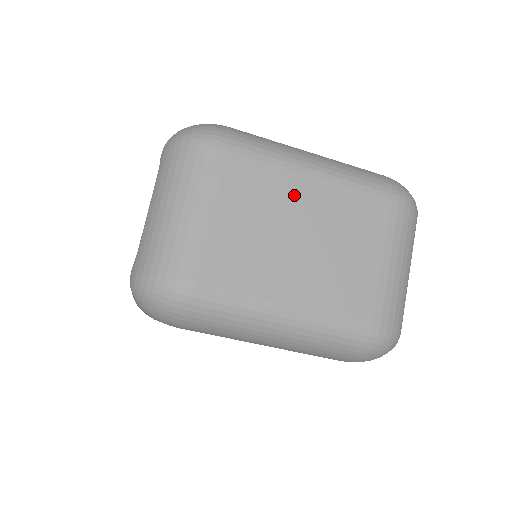
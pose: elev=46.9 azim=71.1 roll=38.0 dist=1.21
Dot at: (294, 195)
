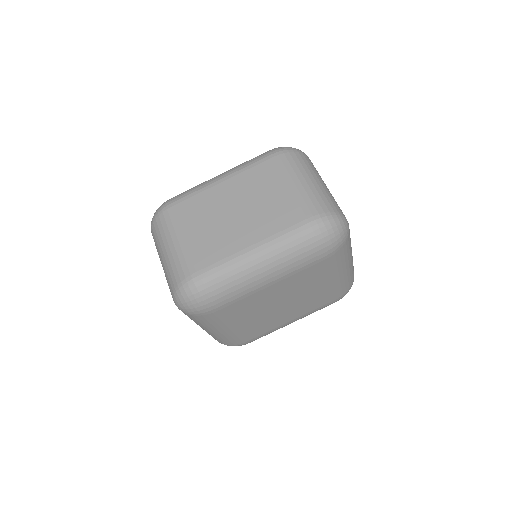
Dot at: (218, 197)
